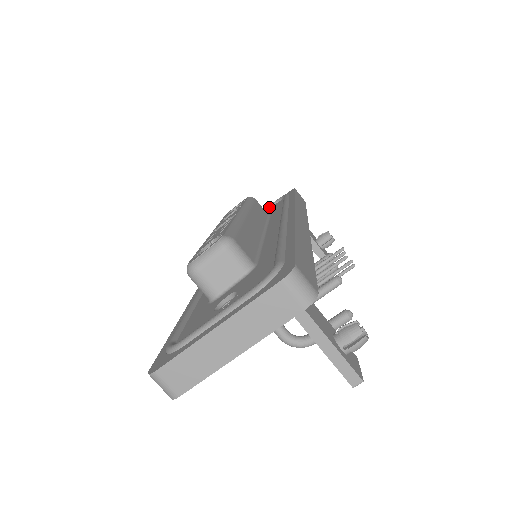
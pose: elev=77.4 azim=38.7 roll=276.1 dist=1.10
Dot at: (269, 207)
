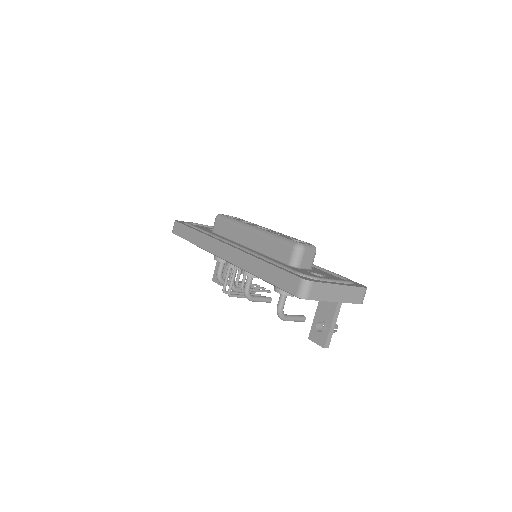
Dot at: occluded
